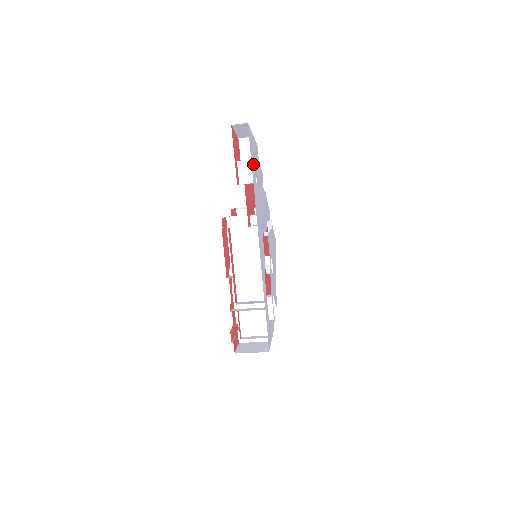
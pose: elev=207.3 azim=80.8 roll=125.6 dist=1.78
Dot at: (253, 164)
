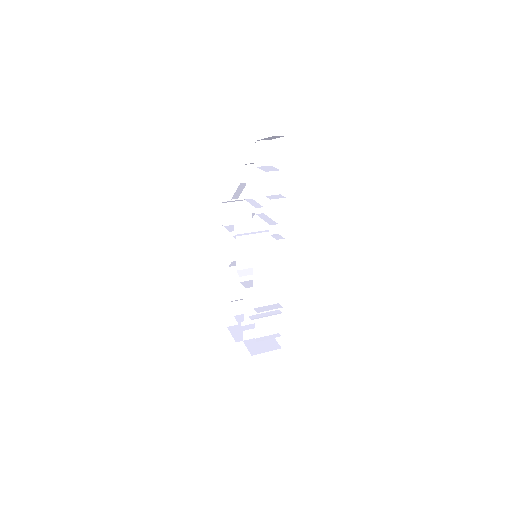
Dot at: (280, 175)
